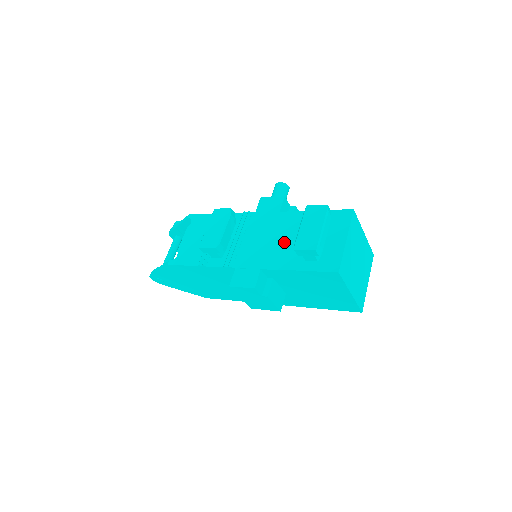
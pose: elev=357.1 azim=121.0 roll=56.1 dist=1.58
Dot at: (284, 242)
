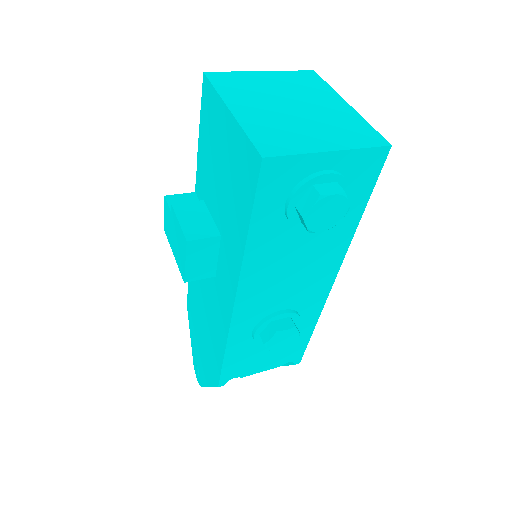
Dot at: occluded
